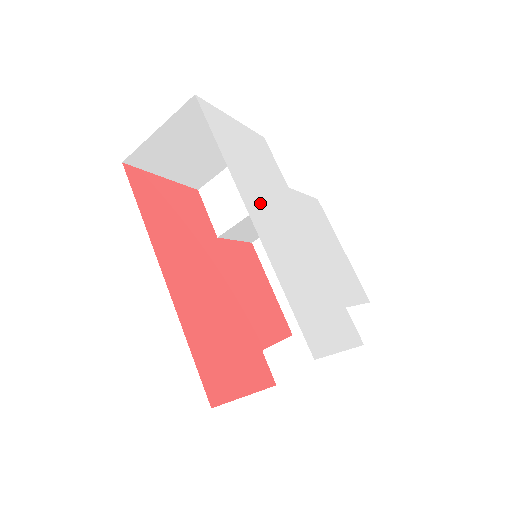
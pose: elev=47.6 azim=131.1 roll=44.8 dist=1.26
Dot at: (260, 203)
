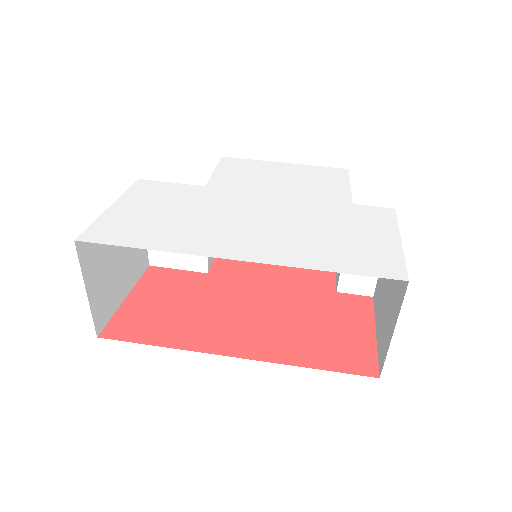
Dot at: (223, 237)
